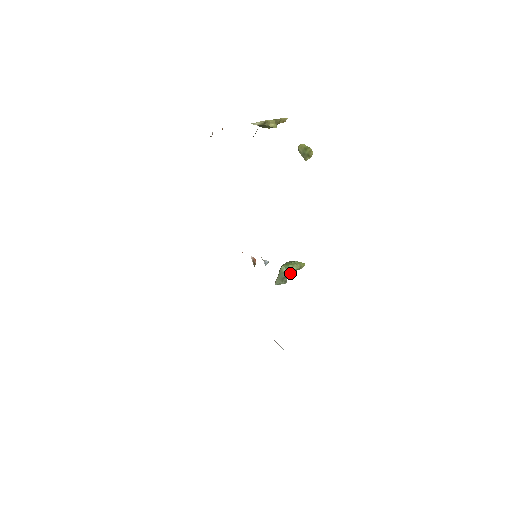
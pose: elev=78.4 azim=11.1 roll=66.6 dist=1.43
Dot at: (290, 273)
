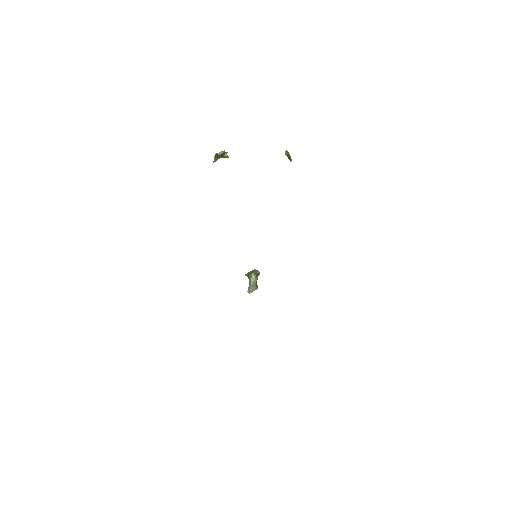
Dot at: (257, 279)
